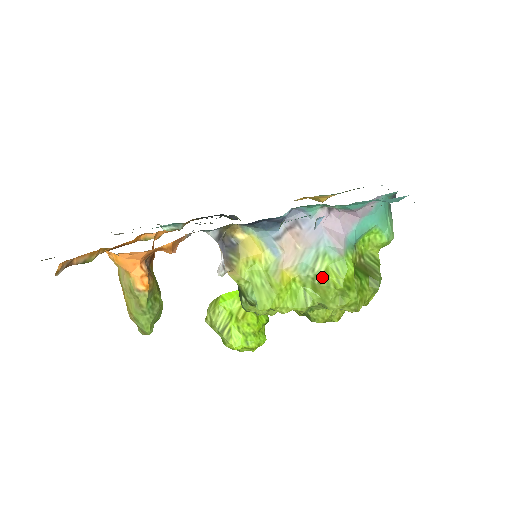
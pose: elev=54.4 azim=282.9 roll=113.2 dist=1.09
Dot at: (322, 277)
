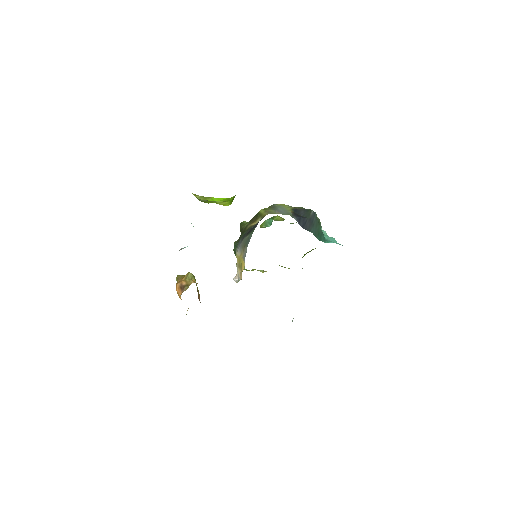
Dot at: (285, 267)
